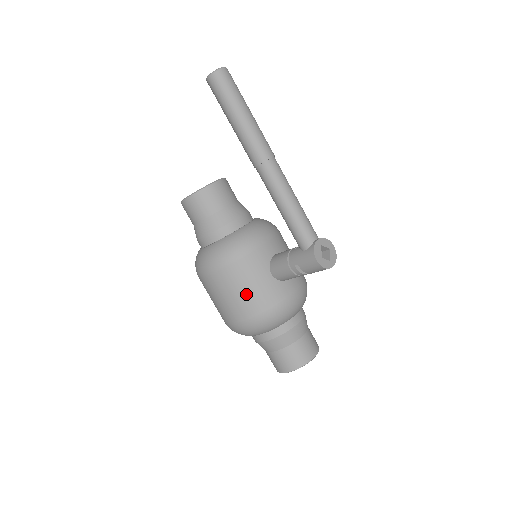
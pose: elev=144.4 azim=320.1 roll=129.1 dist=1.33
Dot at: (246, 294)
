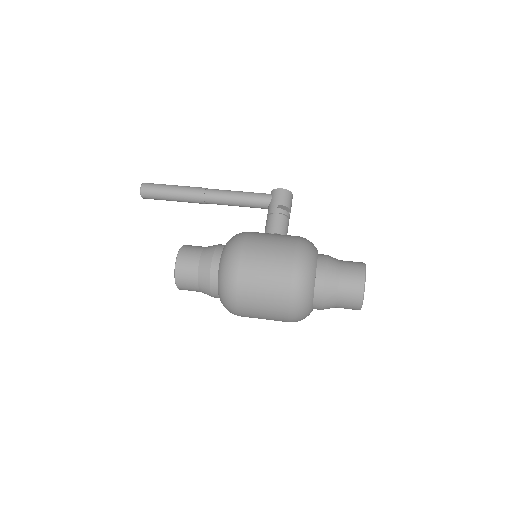
Dot at: (275, 239)
